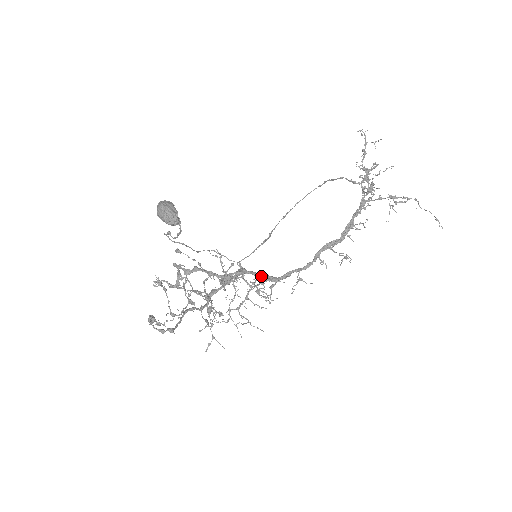
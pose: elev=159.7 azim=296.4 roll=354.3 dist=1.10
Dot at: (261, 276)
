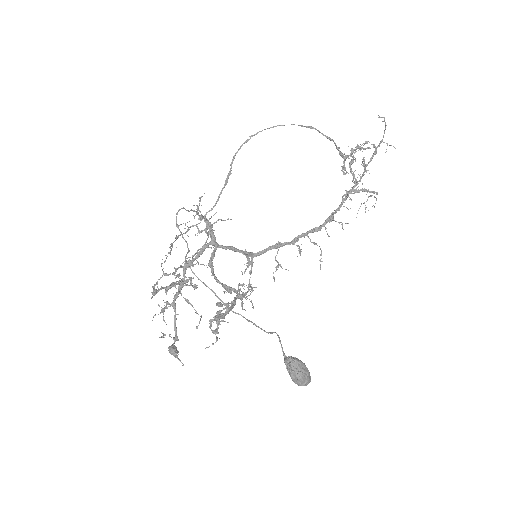
Dot at: (240, 252)
